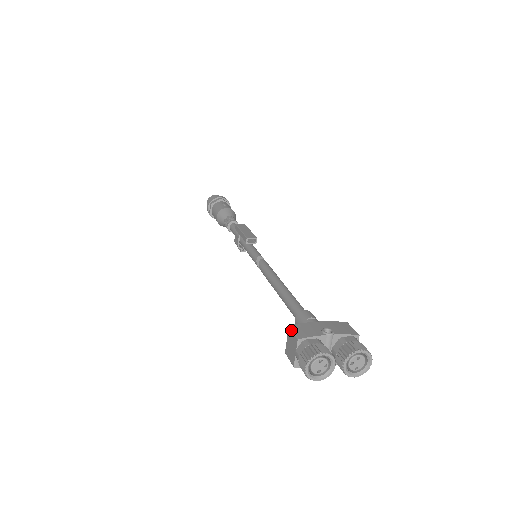
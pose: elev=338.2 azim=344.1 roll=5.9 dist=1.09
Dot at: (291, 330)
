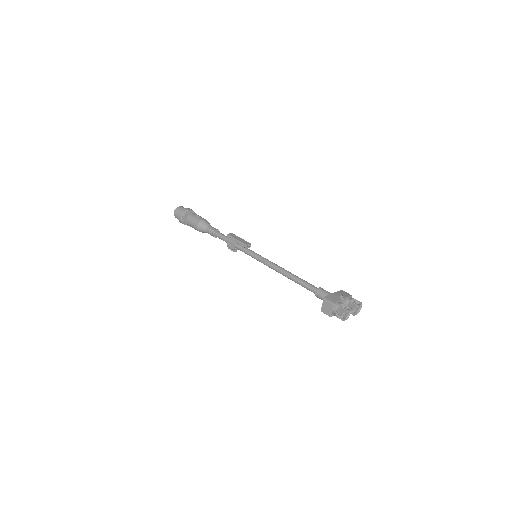
Dot at: (327, 300)
